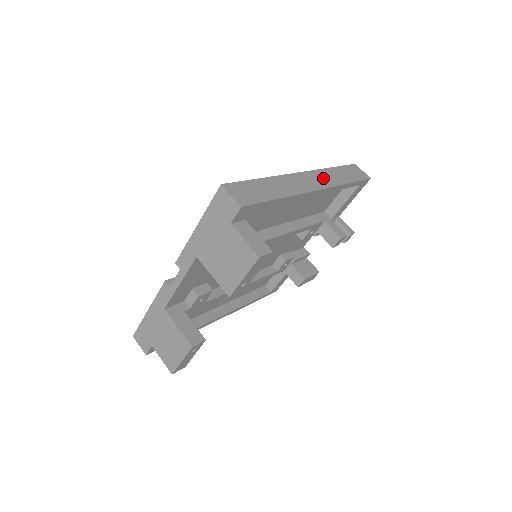
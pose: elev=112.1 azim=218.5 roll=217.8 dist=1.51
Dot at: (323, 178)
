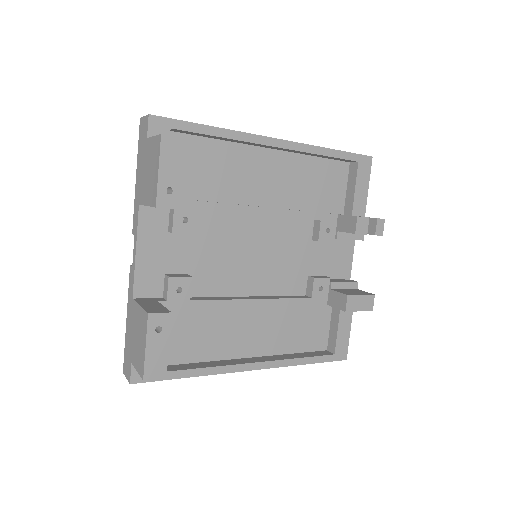
Dot at: occluded
